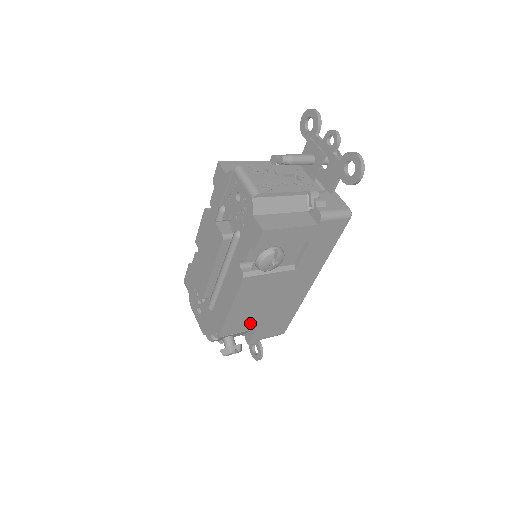
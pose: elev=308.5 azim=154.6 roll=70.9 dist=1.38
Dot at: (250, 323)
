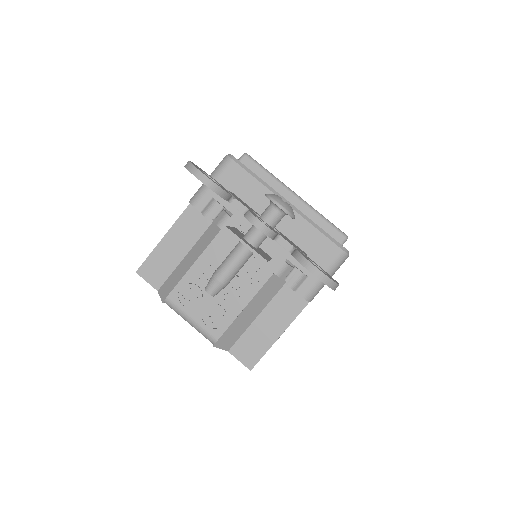
Dot at: occluded
